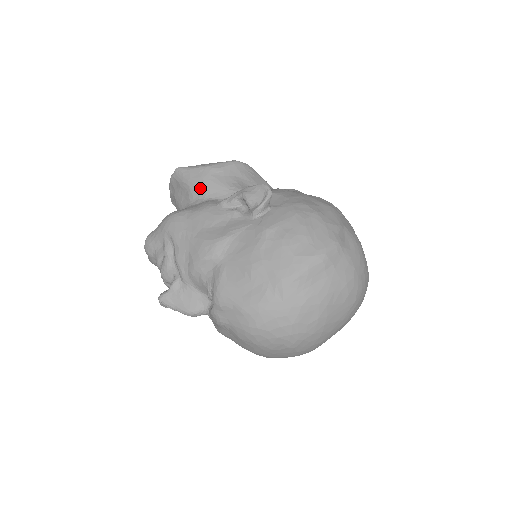
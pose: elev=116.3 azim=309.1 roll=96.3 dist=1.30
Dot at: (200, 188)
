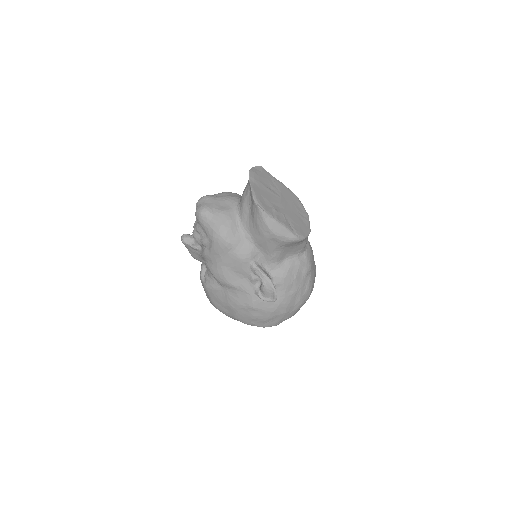
Dot at: (257, 236)
